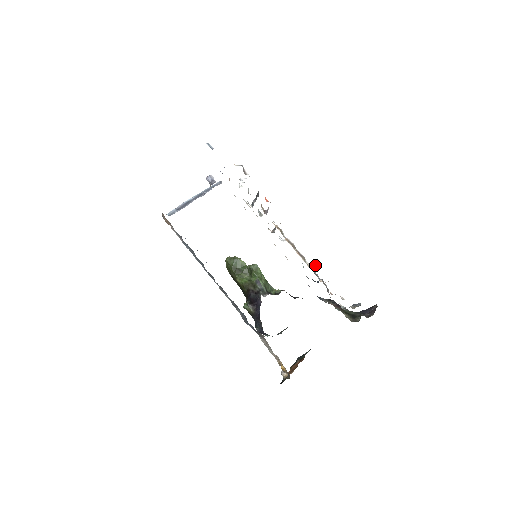
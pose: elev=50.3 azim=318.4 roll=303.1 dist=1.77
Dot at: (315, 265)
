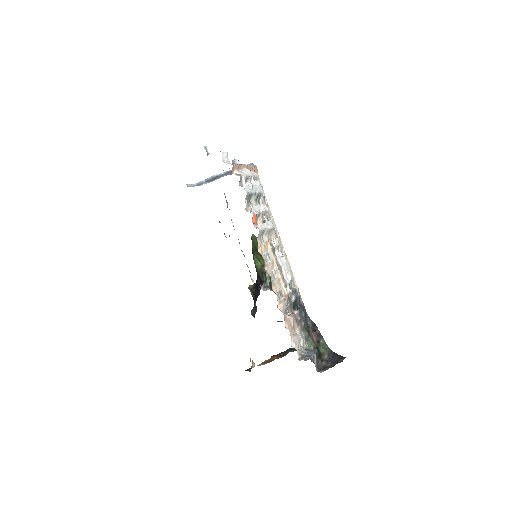
Dot at: (278, 303)
